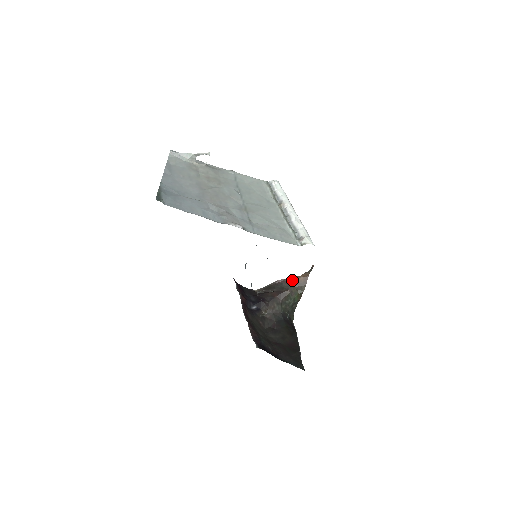
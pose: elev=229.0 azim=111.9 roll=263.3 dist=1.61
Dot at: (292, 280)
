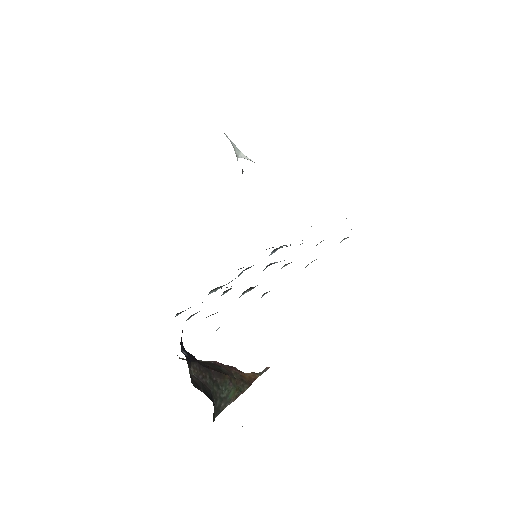
Dot at: (235, 370)
